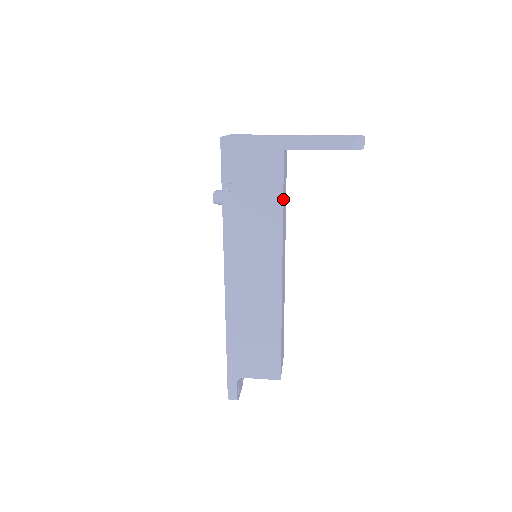
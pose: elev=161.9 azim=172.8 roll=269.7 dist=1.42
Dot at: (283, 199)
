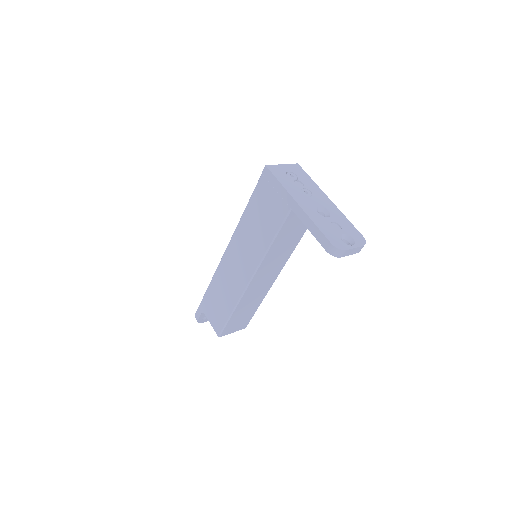
Dot at: (277, 239)
